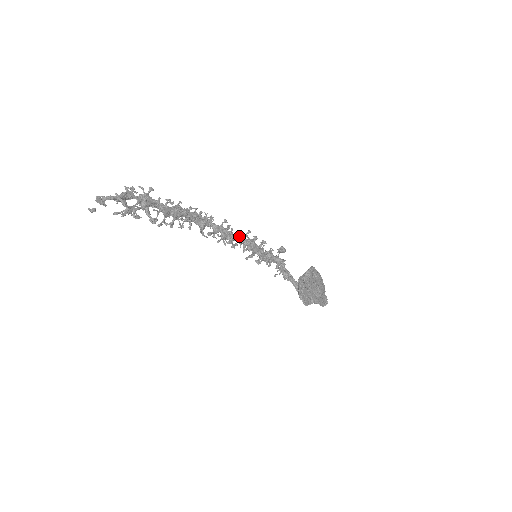
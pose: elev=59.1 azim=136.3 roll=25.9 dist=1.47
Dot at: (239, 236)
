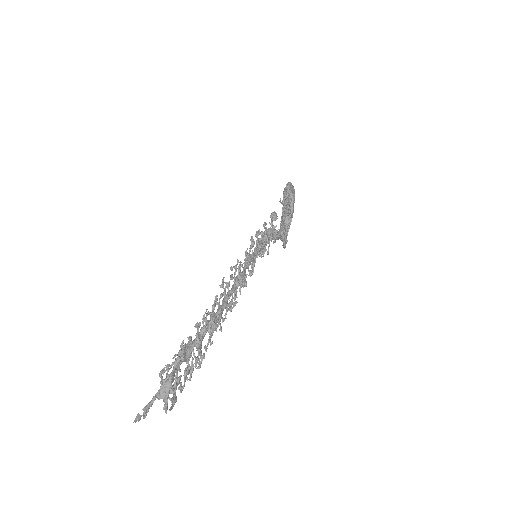
Dot at: (247, 263)
